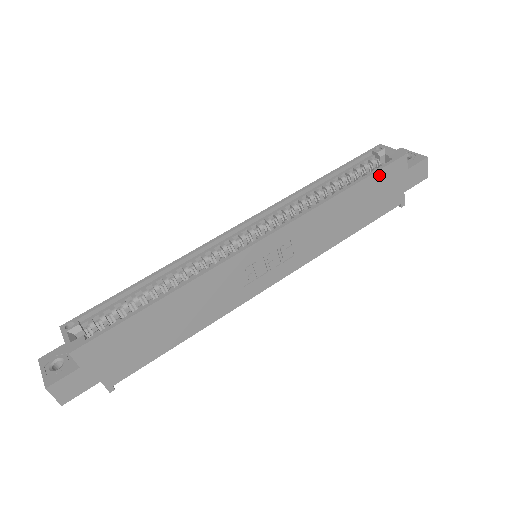
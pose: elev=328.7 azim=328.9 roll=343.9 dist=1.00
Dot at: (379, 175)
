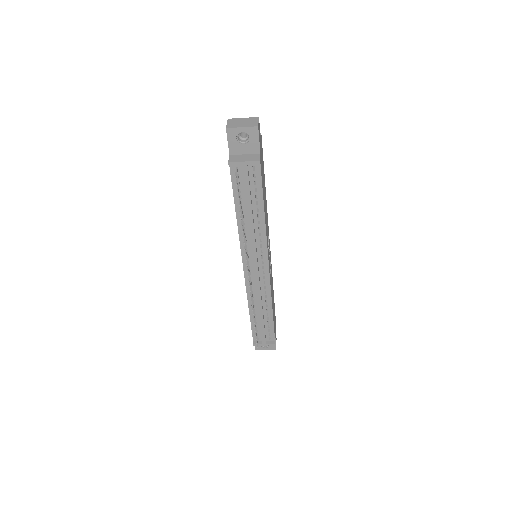
Dot at: (274, 308)
